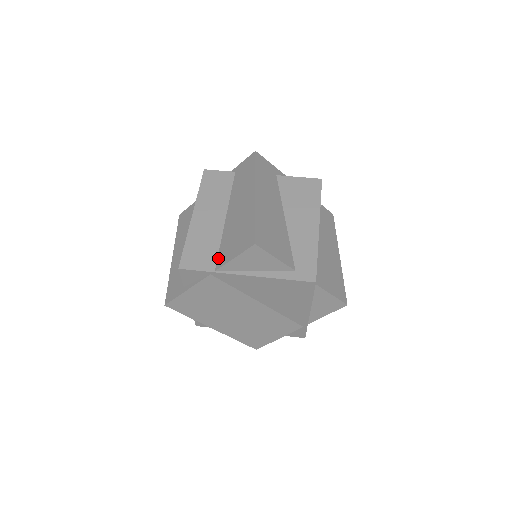
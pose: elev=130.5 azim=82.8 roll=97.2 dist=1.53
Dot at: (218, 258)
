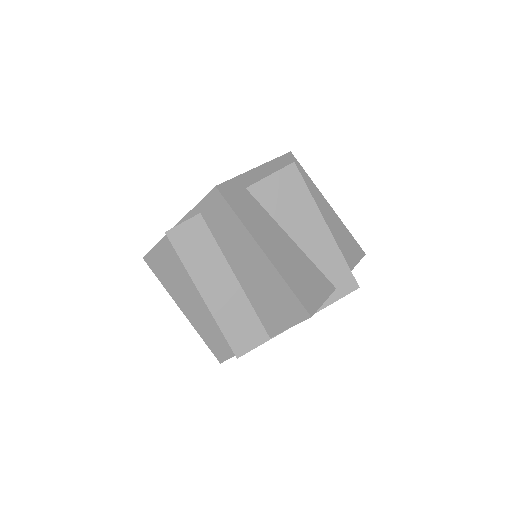
Dot at: (264, 325)
